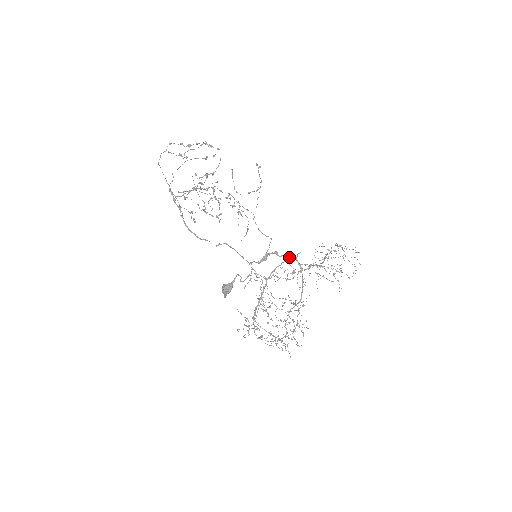
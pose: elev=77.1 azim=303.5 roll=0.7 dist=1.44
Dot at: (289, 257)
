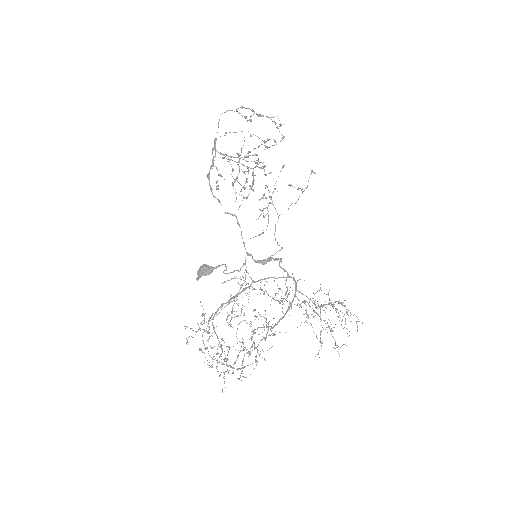
Dot at: (290, 276)
